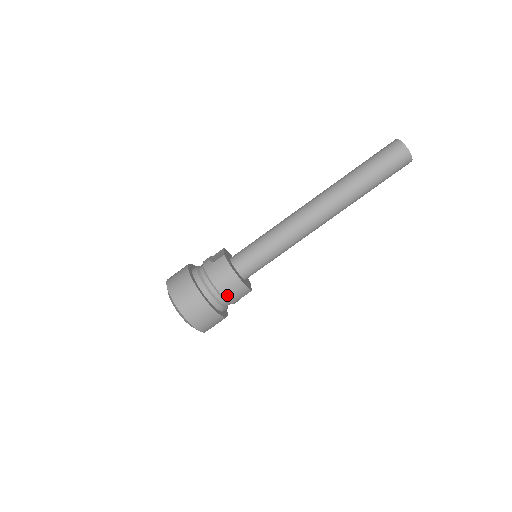
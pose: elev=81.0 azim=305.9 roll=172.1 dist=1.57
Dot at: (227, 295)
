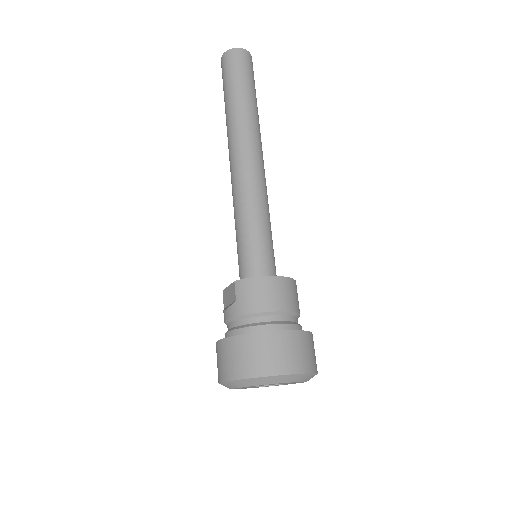
Dot at: (288, 306)
